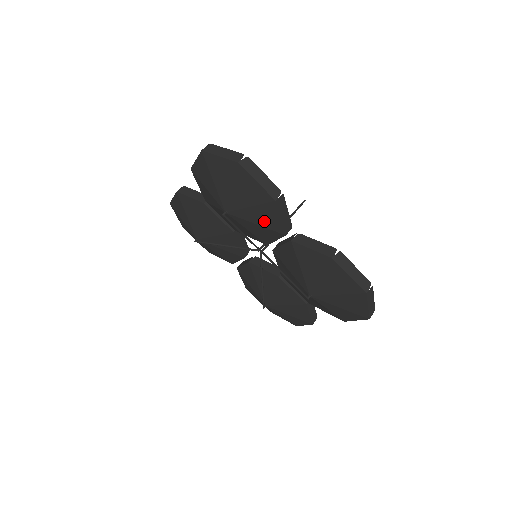
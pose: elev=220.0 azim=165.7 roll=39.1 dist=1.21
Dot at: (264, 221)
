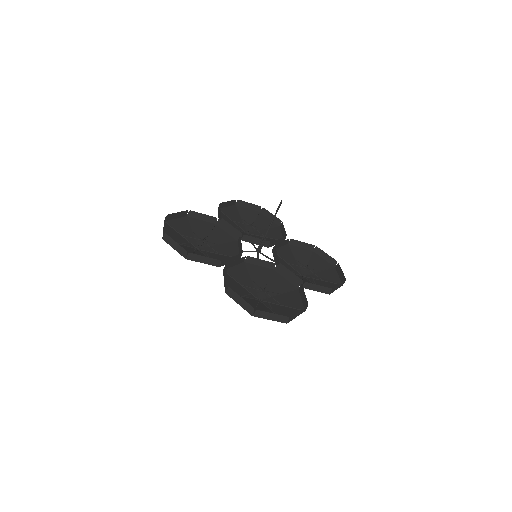
Dot at: occluded
